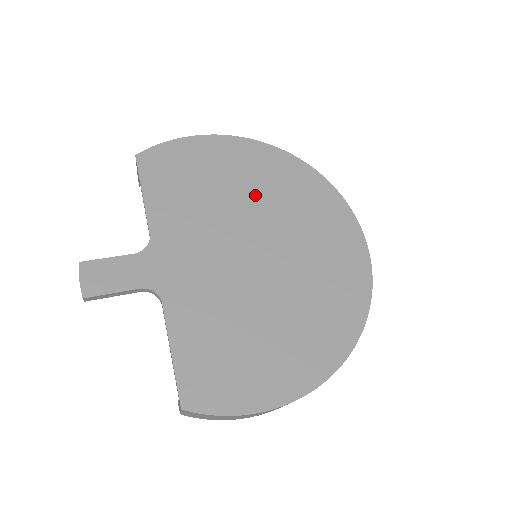
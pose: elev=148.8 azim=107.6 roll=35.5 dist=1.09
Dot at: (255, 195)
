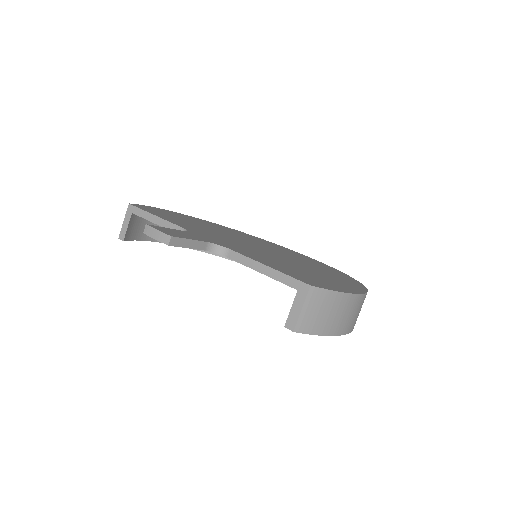
Dot at: (227, 232)
